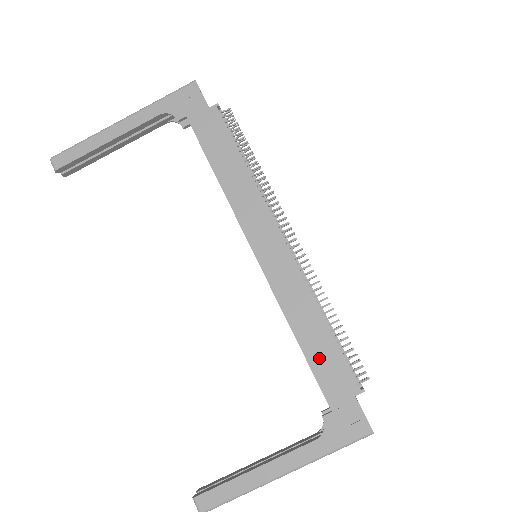
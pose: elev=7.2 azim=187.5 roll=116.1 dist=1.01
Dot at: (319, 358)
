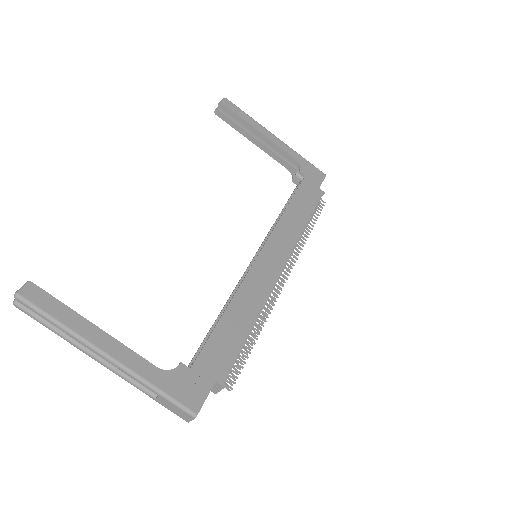
Dot at: (224, 334)
